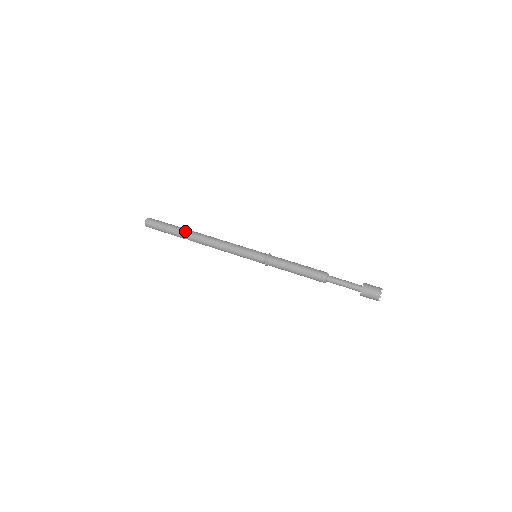
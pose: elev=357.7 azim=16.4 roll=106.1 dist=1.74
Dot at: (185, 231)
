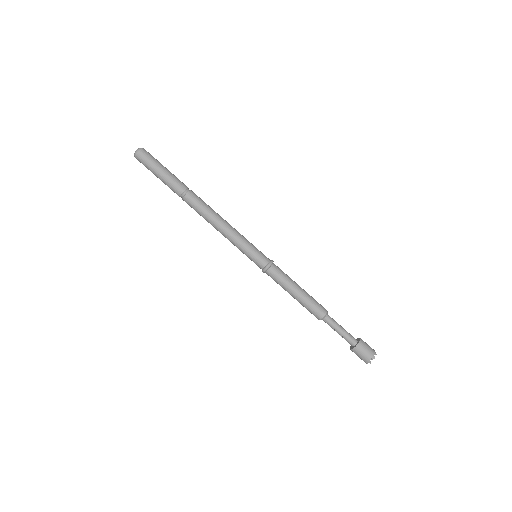
Dot at: (180, 192)
